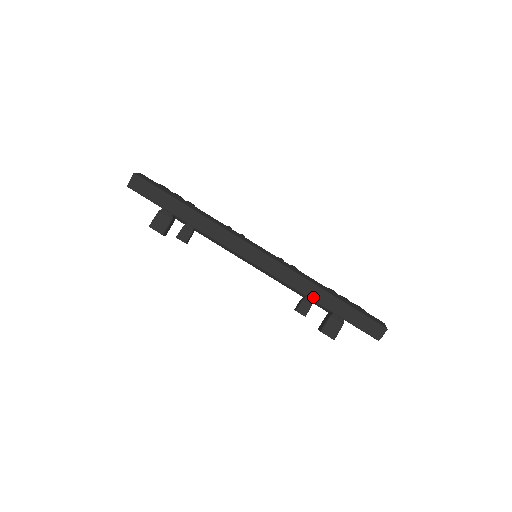
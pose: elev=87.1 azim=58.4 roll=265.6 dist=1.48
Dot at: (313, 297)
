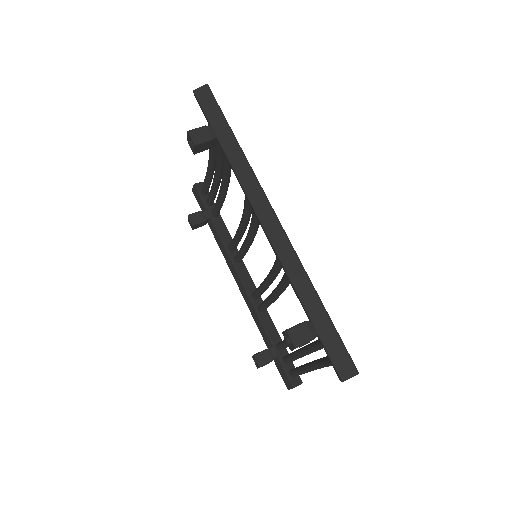
Dot at: (300, 290)
